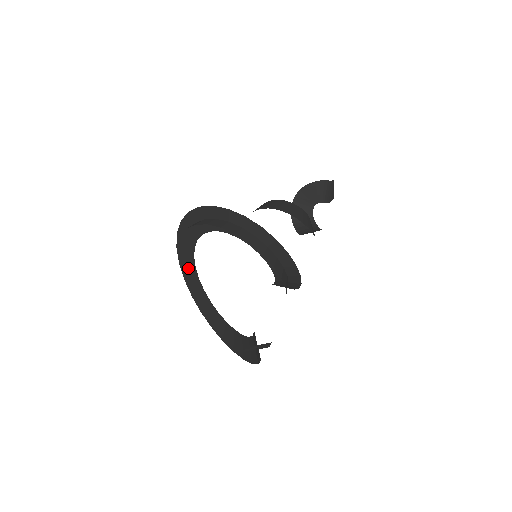
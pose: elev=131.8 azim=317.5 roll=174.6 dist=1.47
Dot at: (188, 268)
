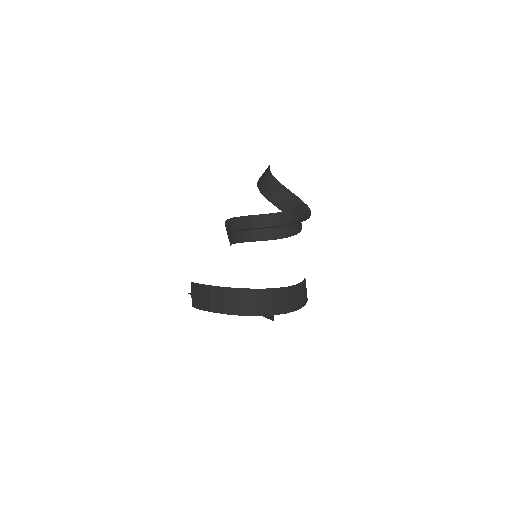
Dot at: (199, 296)
